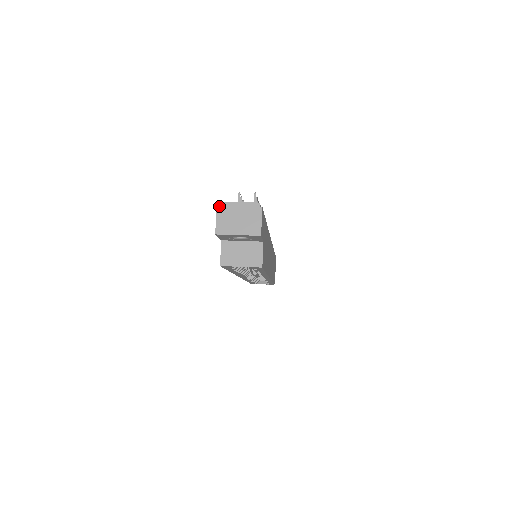
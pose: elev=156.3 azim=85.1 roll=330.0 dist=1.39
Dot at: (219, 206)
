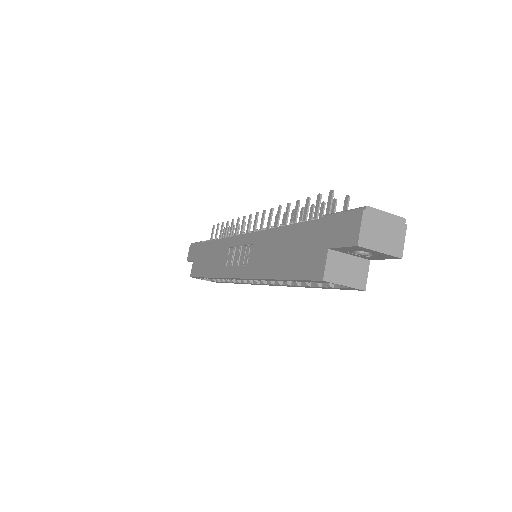
Dot at: (366, 211)
